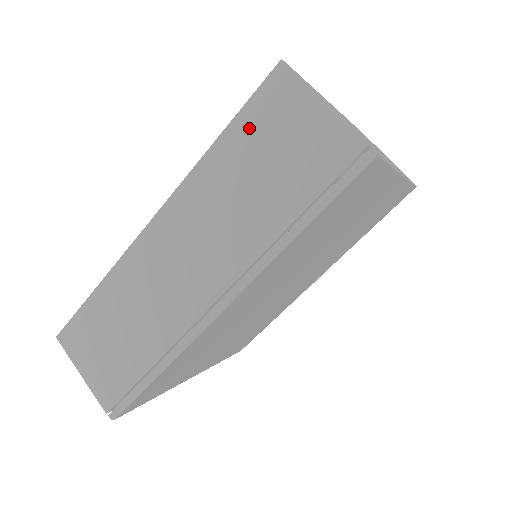
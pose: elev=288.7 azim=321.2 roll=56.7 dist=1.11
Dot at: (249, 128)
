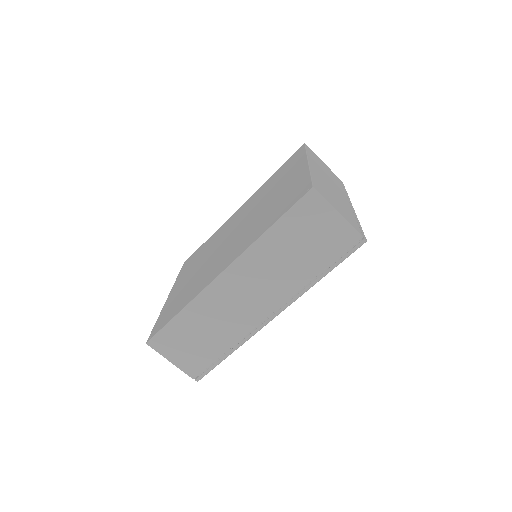
Dot at: (292, 224)
